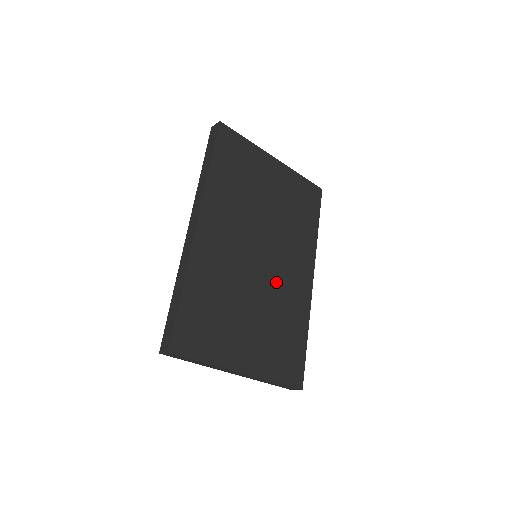
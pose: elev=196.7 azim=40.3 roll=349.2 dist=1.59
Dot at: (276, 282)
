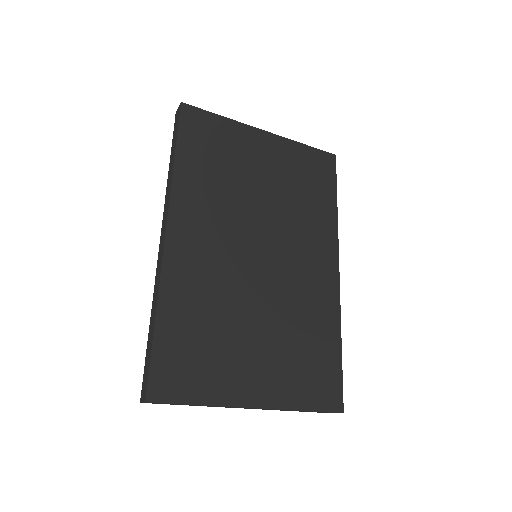
Dot at: (286, 283)
